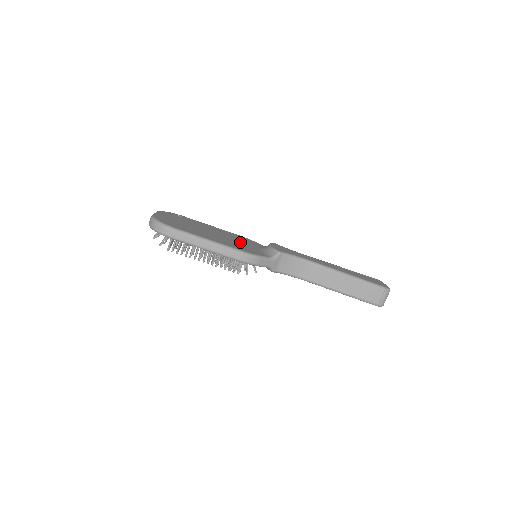
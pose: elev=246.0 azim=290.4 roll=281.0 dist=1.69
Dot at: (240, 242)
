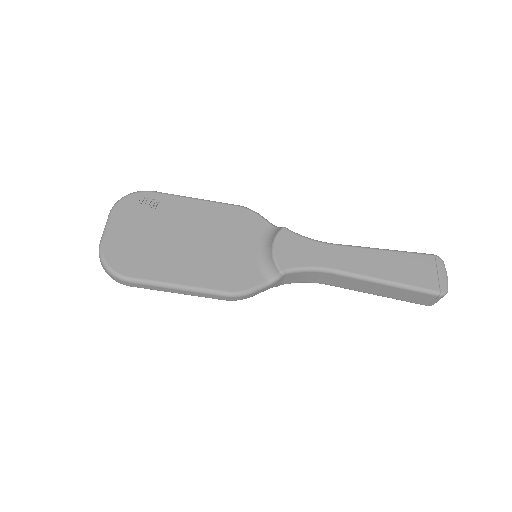
Dot at: (230, 247)
